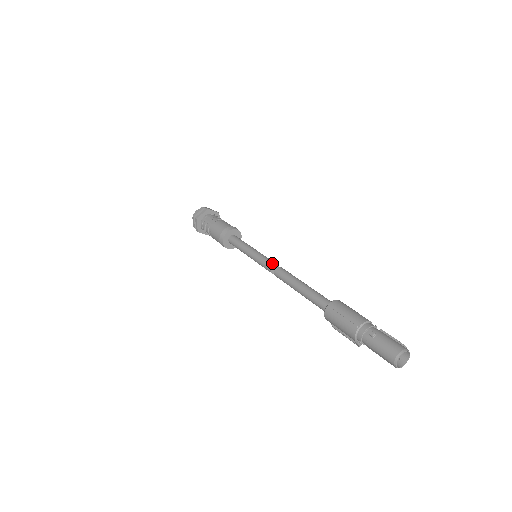
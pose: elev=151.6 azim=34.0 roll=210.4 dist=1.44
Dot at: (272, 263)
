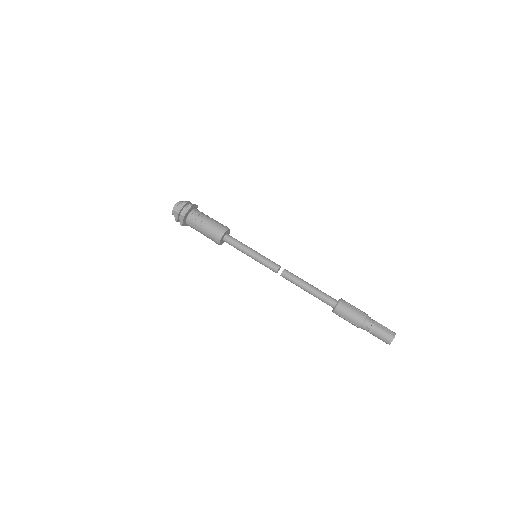
Dot at: (274, 269)
